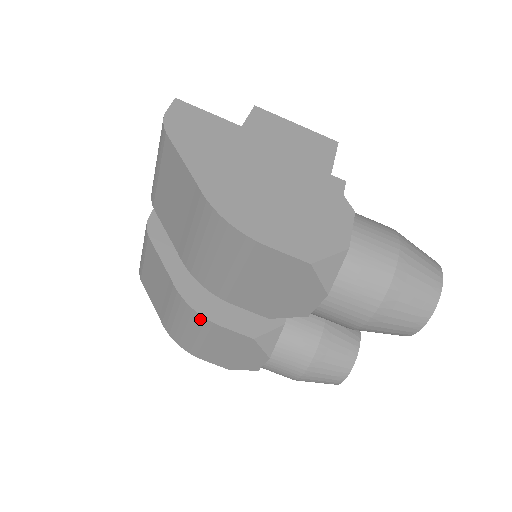
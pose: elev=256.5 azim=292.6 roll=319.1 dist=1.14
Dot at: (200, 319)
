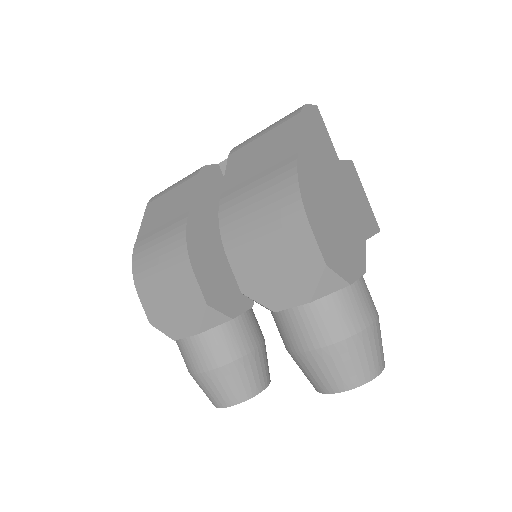
Dot at: (183, 256)
